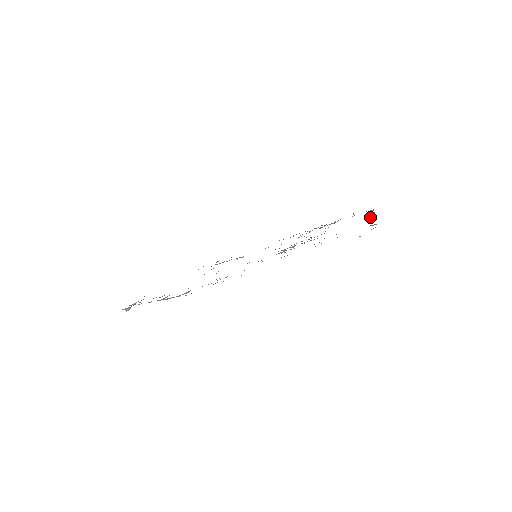
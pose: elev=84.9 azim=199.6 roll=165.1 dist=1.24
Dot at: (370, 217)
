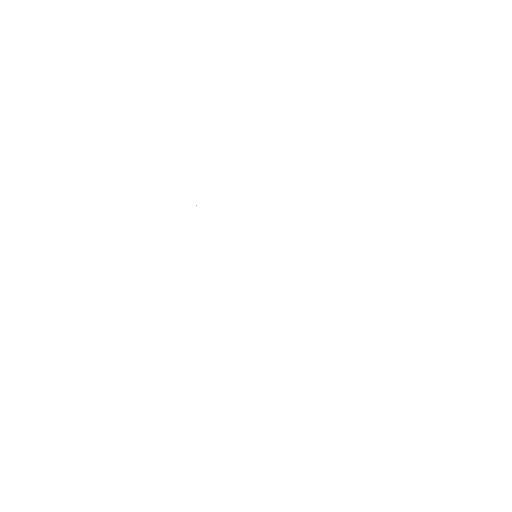
Dot at: occluded
